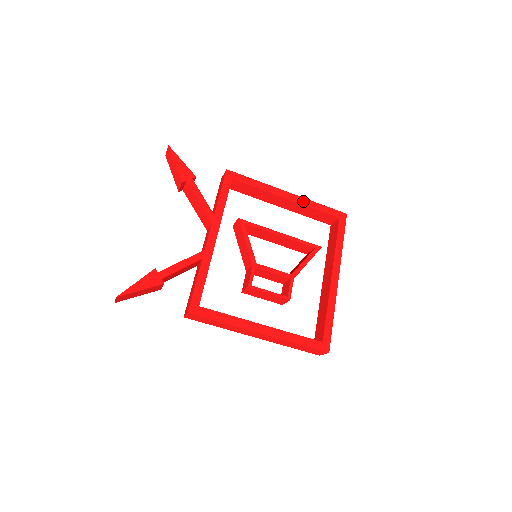
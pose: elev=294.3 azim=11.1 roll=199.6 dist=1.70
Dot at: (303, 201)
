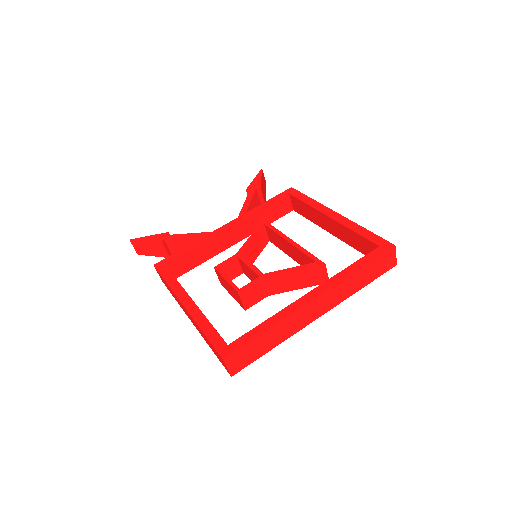
Dot at: (346, 222)
